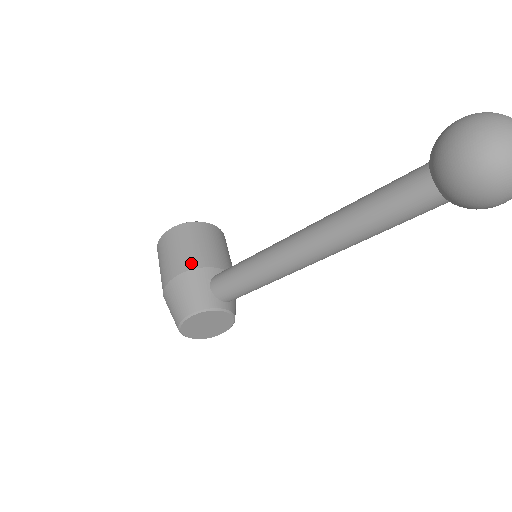
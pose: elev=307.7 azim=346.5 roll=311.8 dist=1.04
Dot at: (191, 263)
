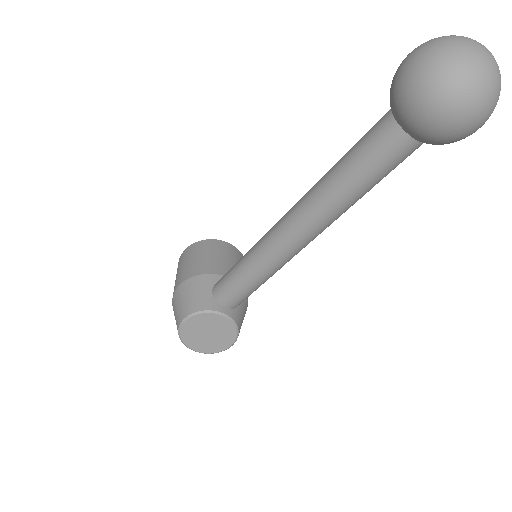
Dot at: (198, 270)
